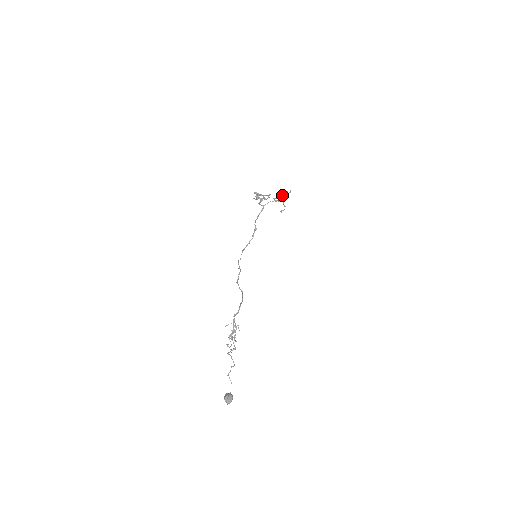
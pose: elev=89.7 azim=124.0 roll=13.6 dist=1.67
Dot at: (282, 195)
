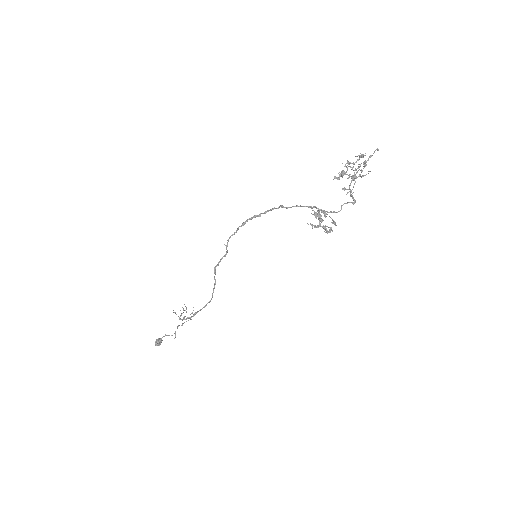
Dot at: (353, 204)
